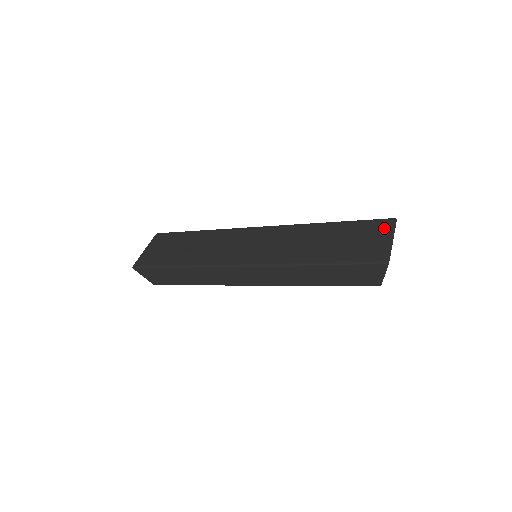
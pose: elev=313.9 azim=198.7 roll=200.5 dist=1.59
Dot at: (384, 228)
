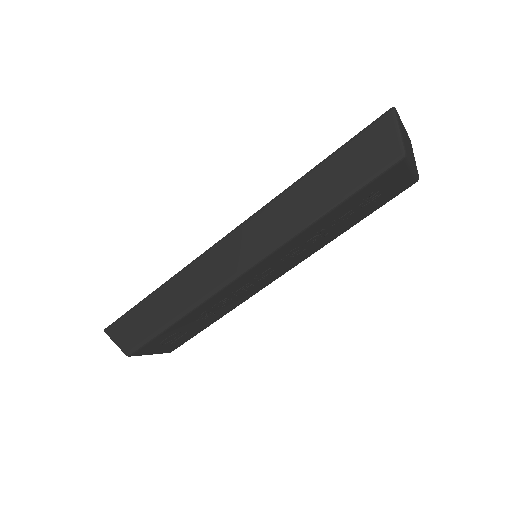
Dot at: occluded
